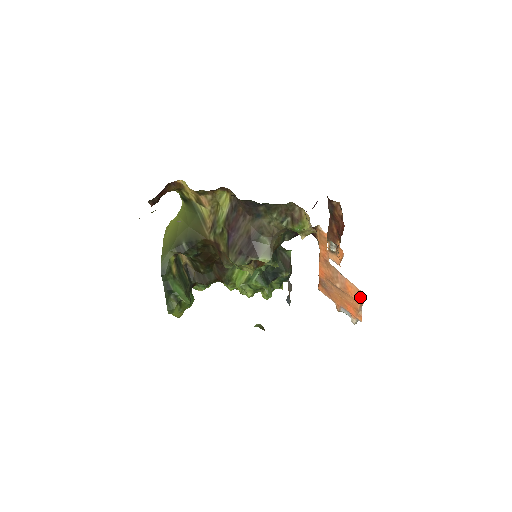
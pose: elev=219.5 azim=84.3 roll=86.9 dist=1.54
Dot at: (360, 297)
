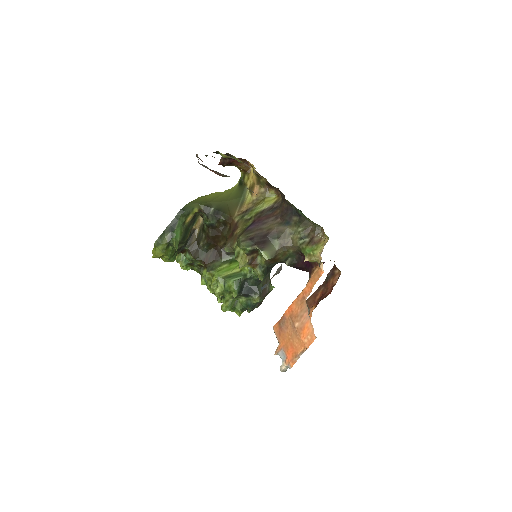
Dot at: (309, 341)
